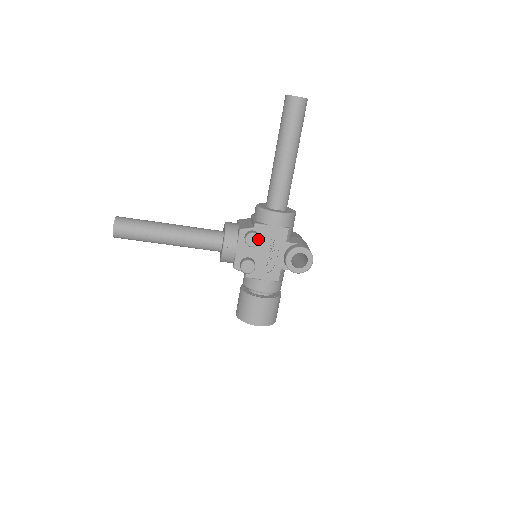
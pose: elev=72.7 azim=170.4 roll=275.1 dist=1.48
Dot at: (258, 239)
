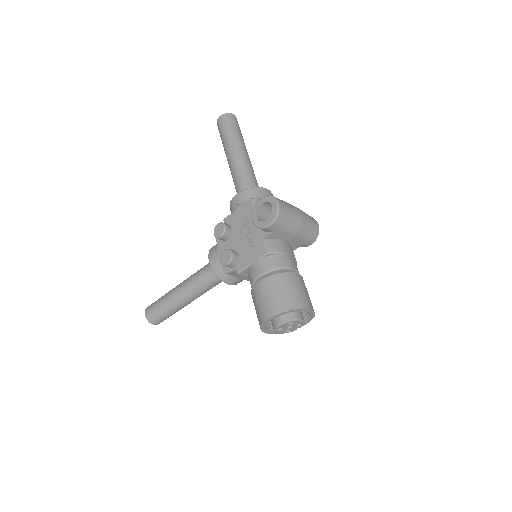
Dot at: (222, 225)
